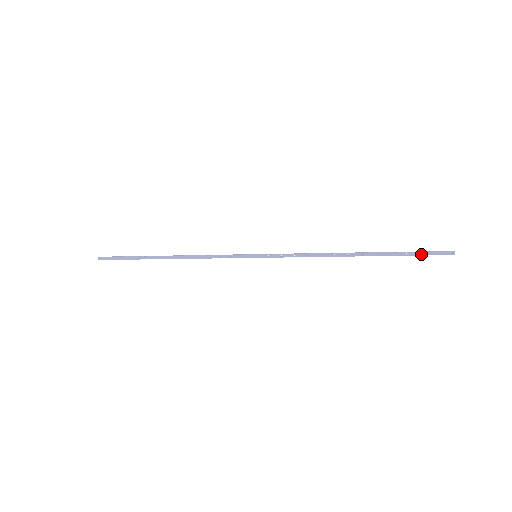
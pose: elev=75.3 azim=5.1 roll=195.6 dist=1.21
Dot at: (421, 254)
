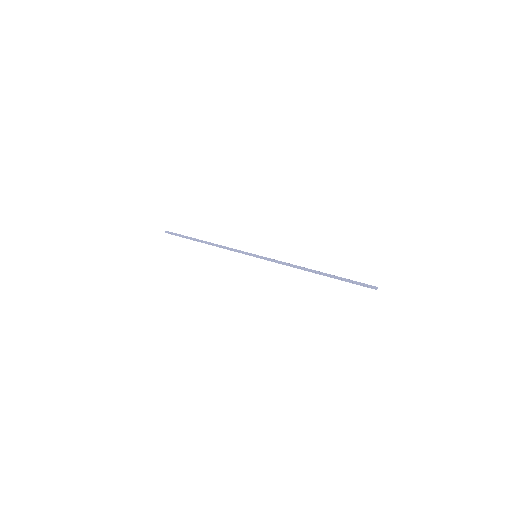
Dot at: (356, 283)
